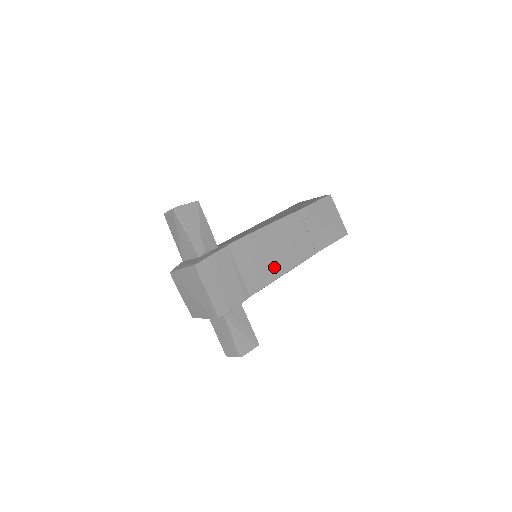
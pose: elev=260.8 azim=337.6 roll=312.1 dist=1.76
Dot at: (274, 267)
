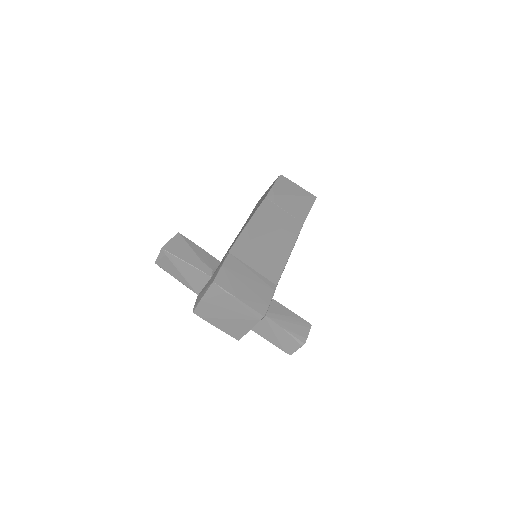
Dot at: (278, 252)
